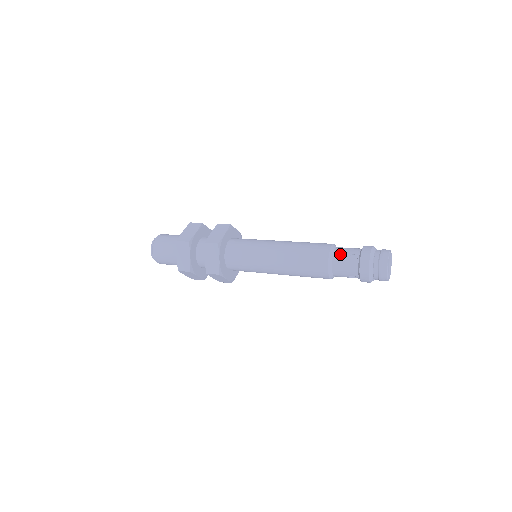
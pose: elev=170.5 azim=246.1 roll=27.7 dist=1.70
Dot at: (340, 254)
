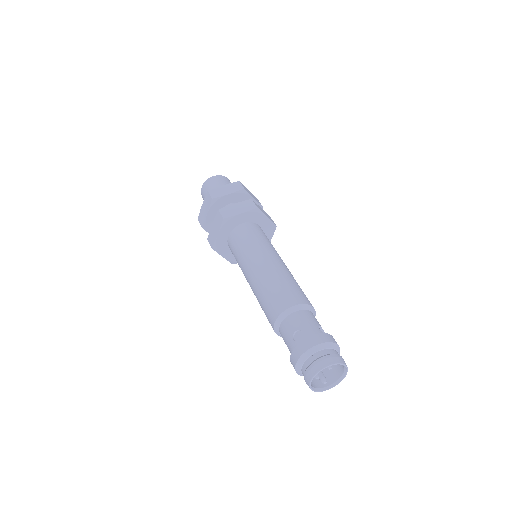
Dot at: (294, 320)
